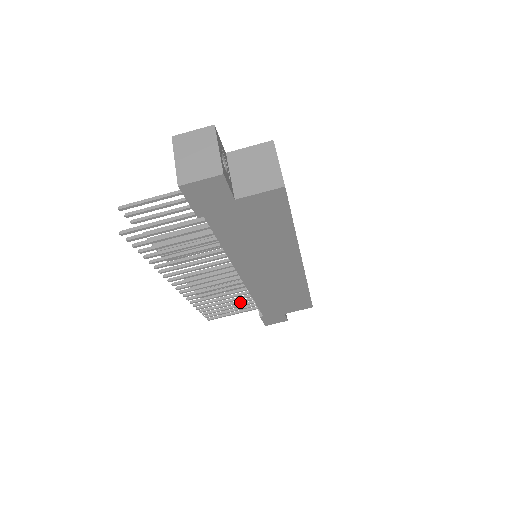
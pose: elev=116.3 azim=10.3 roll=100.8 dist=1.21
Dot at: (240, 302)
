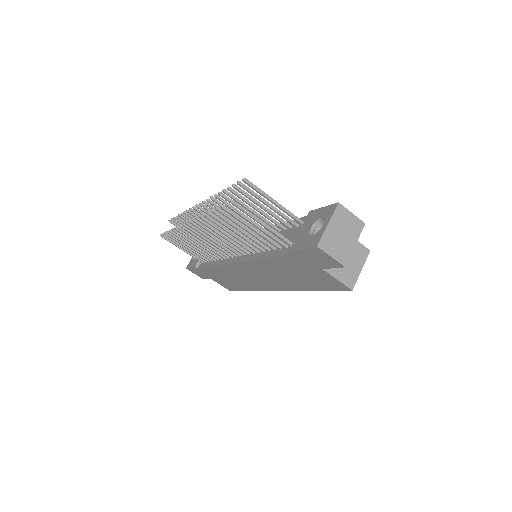
Dot at: (200, 253)
